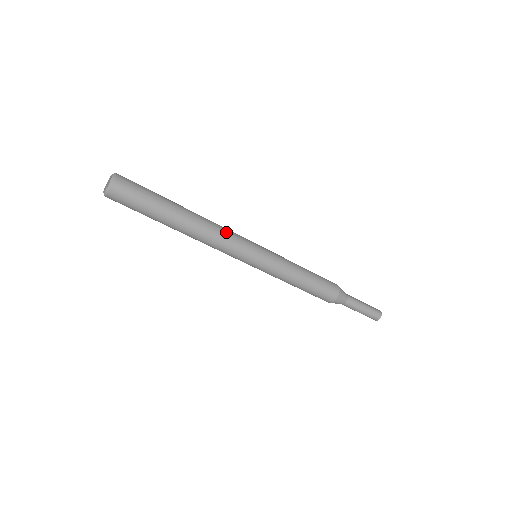
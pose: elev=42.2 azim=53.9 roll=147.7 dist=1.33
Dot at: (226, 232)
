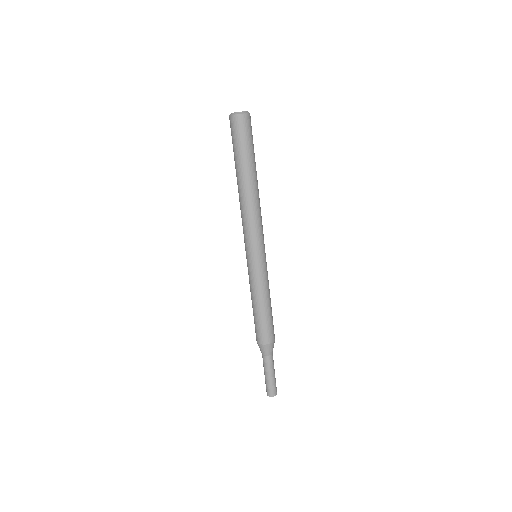
Dot at: (258, 219)
